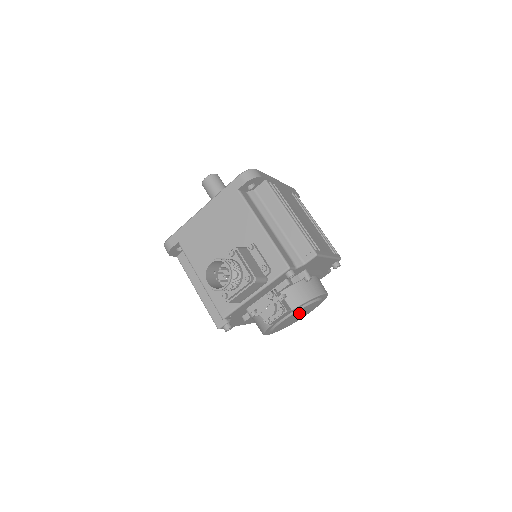
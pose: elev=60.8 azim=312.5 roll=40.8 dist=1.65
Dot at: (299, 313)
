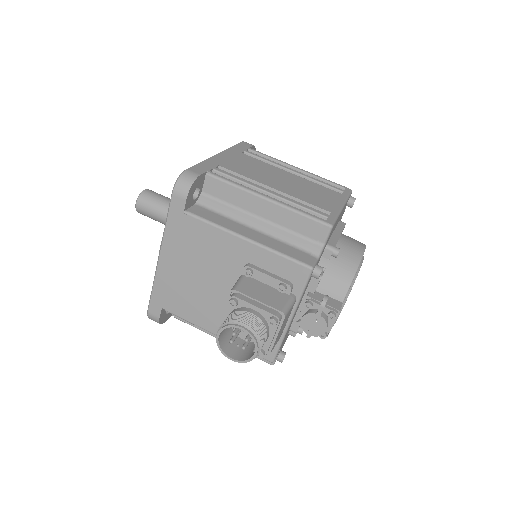
Dot at: occluded
